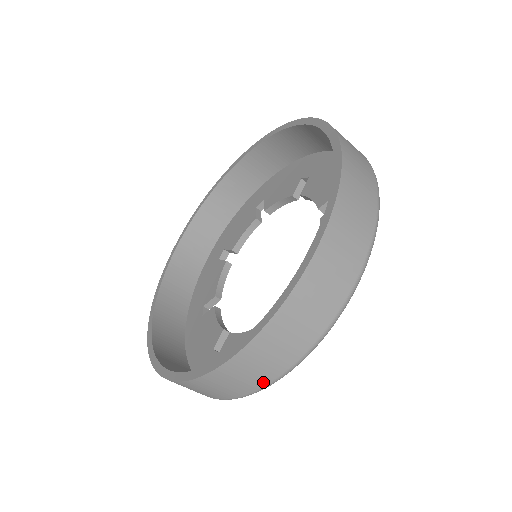
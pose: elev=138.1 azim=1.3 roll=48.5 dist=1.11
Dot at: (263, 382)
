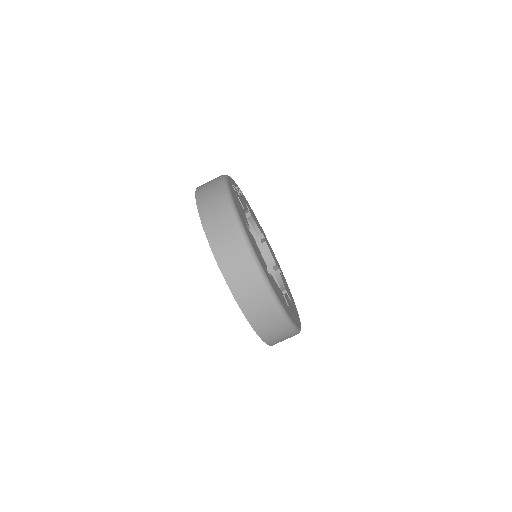
Dot at: (291, 334)
